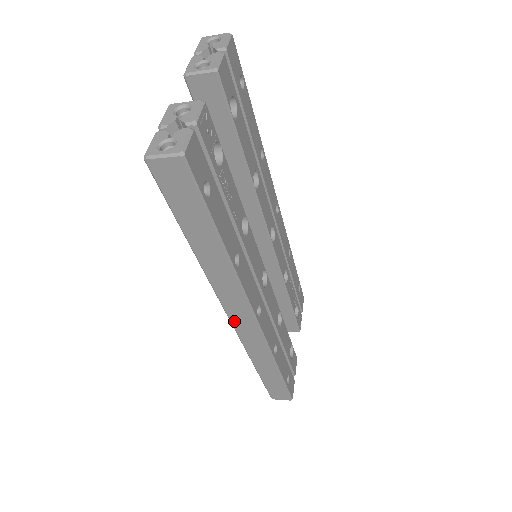
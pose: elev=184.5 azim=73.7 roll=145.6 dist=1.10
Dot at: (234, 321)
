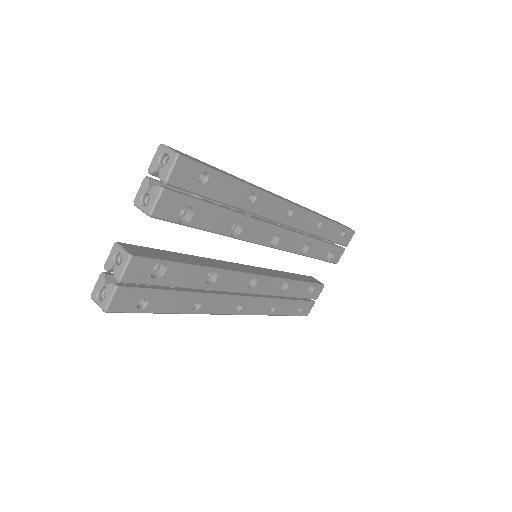
Dot at: occluded
